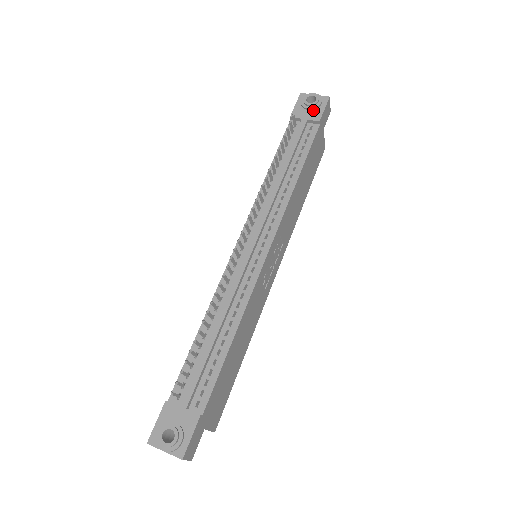
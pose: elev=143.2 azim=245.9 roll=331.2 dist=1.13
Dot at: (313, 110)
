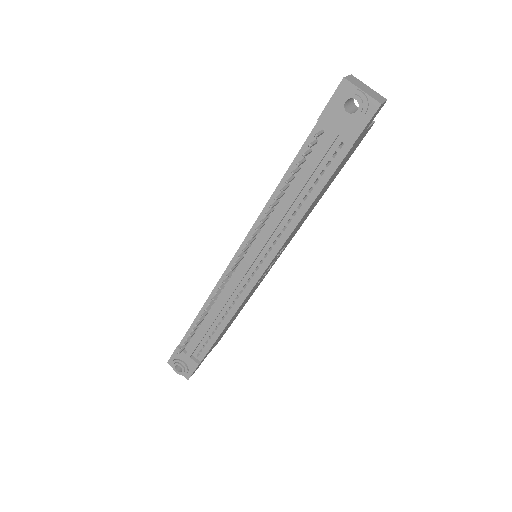
Dot at: (351, 121)
